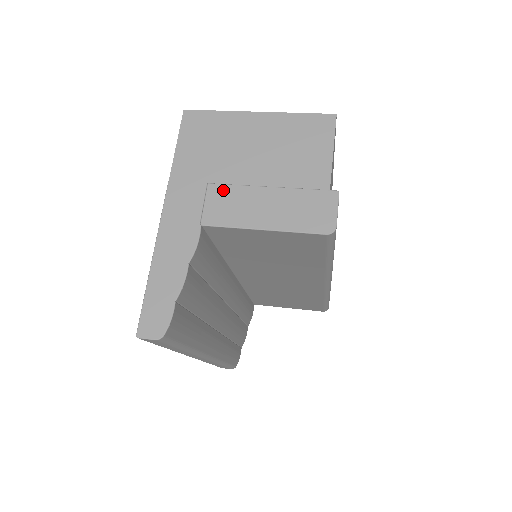
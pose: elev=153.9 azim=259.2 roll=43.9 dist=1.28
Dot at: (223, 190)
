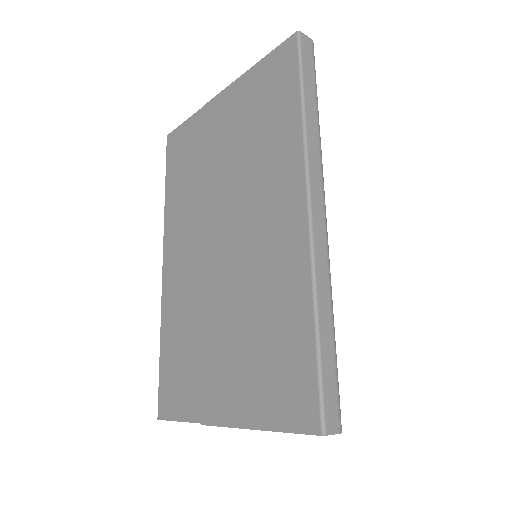
Dot at: occluded
